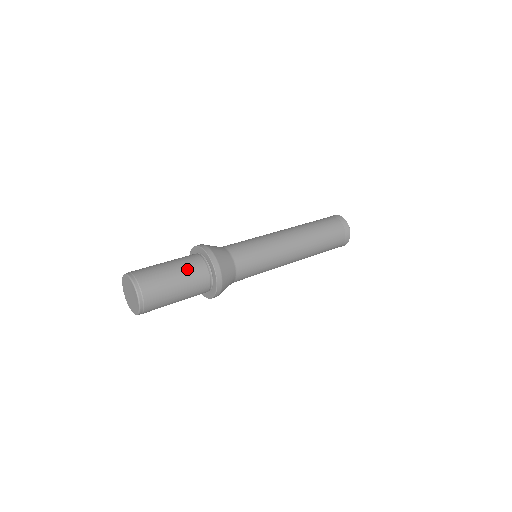
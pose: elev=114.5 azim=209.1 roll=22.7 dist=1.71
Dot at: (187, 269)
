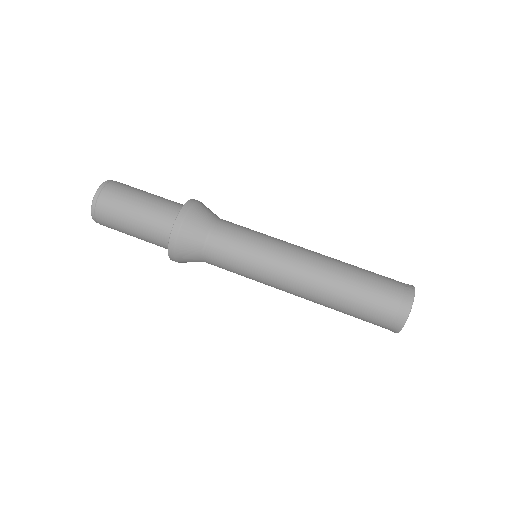
Dot at: (149, 222)
